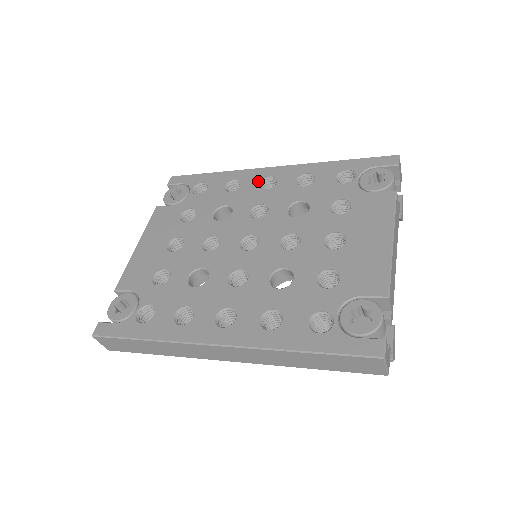
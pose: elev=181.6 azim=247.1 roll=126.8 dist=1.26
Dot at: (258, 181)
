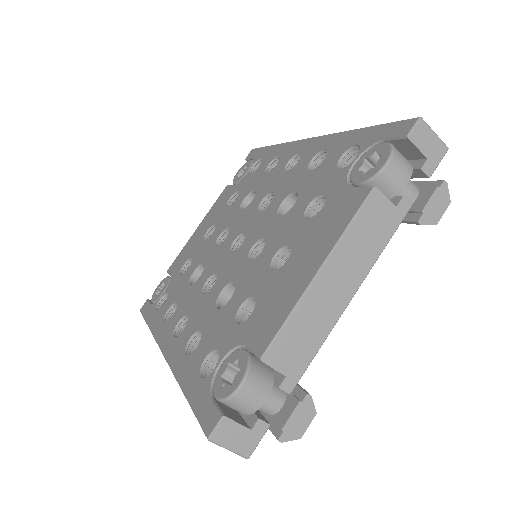
Dot at: (288, 159)
